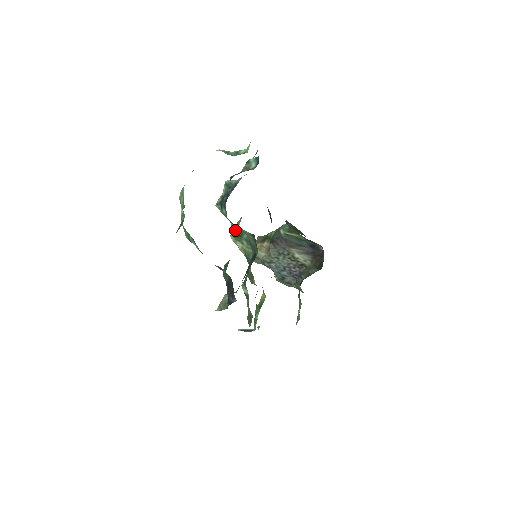
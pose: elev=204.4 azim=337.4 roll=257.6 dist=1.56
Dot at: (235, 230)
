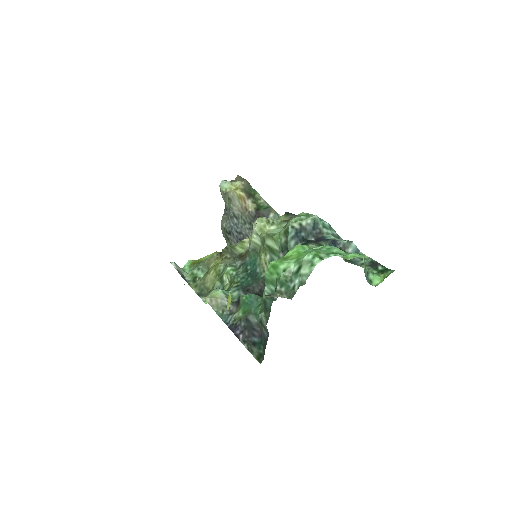
Dot at: (274, 243)
